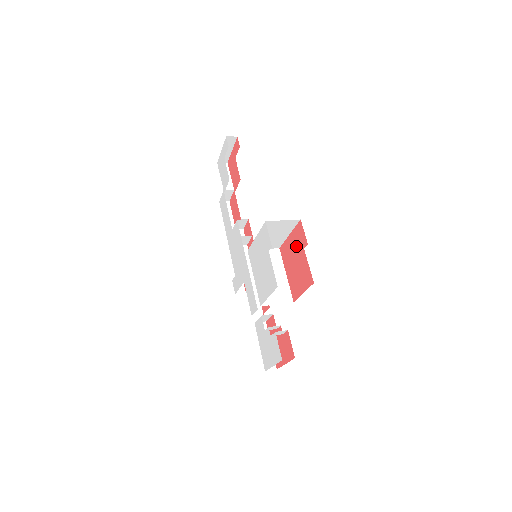
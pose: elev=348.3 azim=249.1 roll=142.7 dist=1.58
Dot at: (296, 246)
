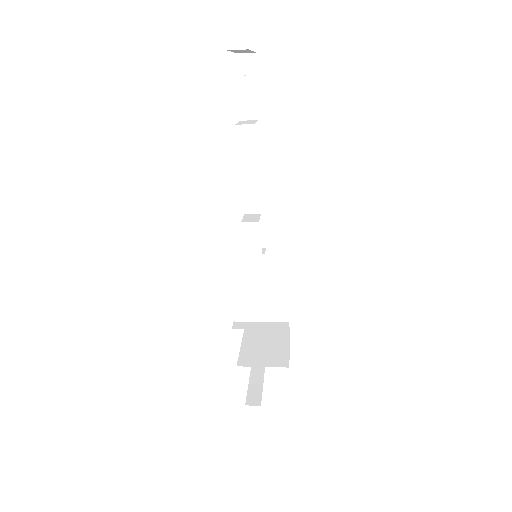
Dot at: occluded
